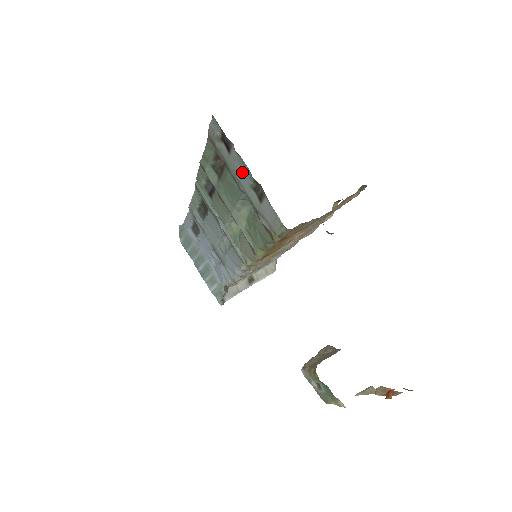
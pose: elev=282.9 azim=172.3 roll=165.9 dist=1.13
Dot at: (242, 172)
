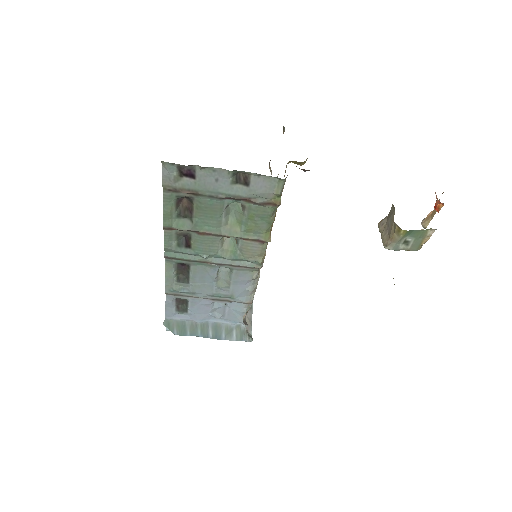
Dot at: (217, 180)
